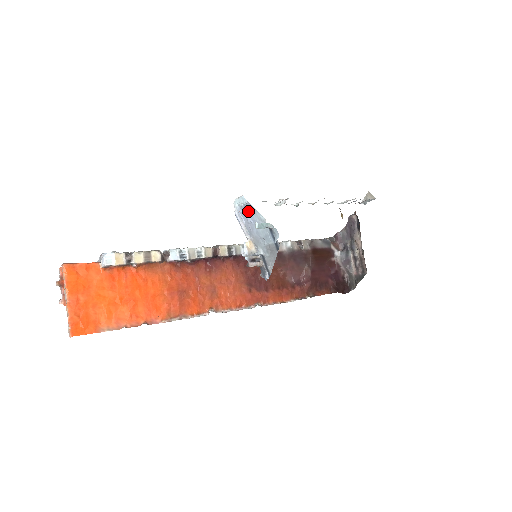
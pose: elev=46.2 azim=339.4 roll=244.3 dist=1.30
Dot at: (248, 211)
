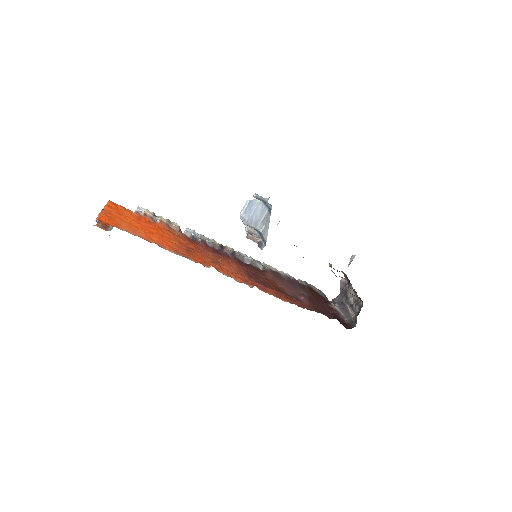
Dot at: (249, 208)
